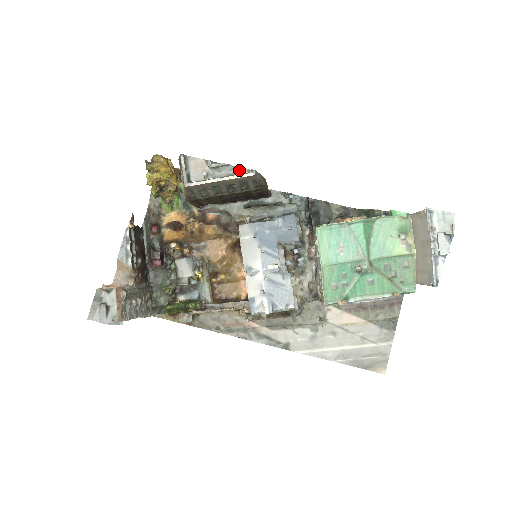
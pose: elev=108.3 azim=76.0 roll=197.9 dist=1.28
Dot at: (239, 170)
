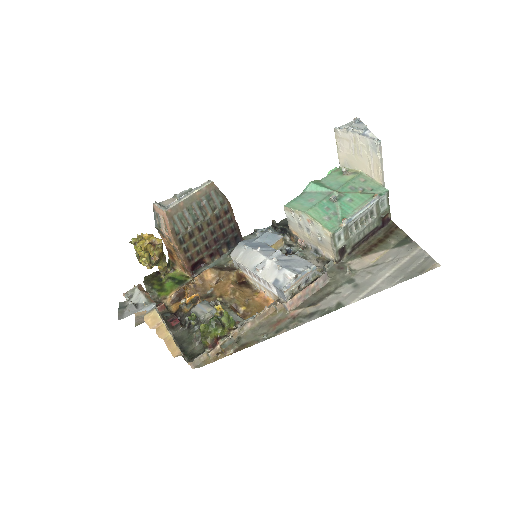
Dot at: (200, 188)
